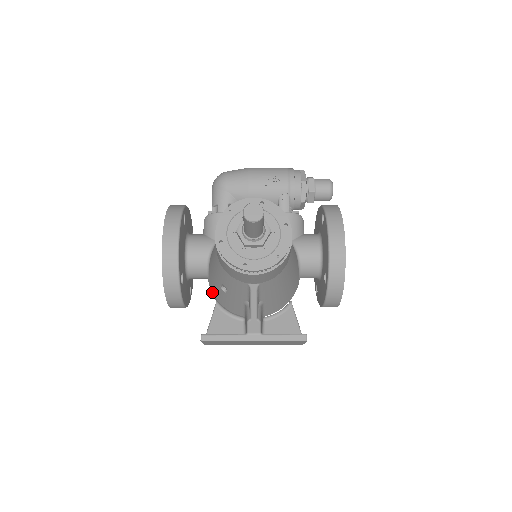
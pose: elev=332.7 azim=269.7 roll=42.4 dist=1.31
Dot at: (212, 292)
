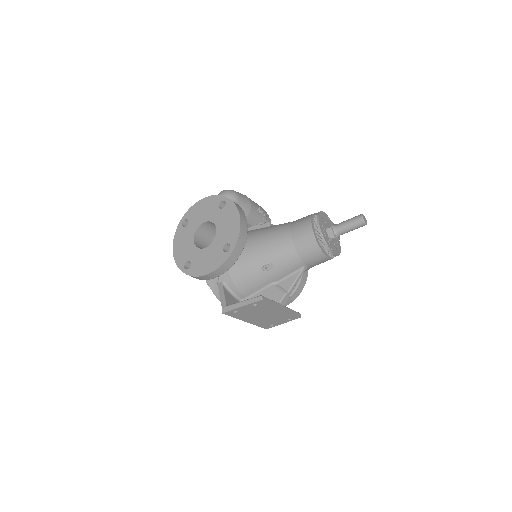
Dot at: (230, 273)
